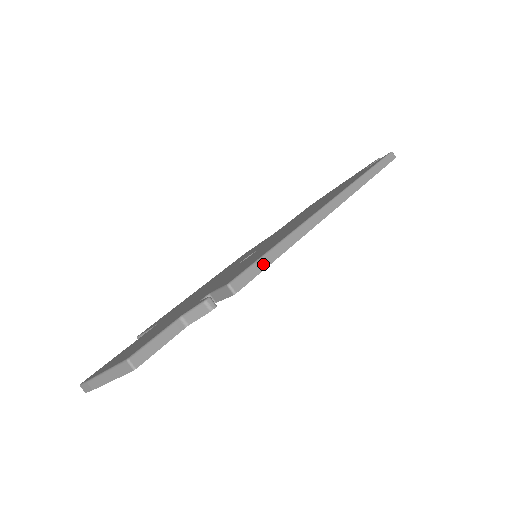
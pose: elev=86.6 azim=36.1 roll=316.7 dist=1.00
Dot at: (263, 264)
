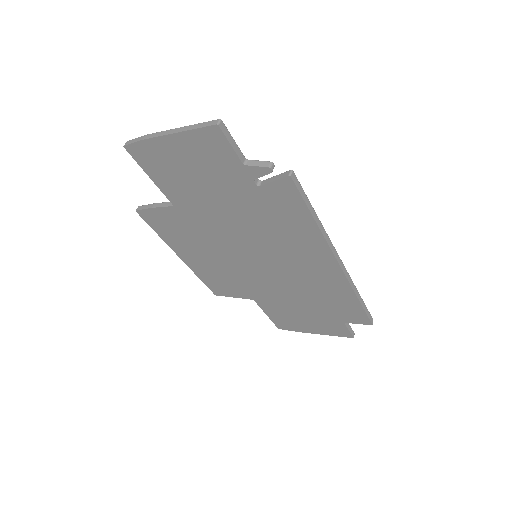
Dot at: (306, 199)
